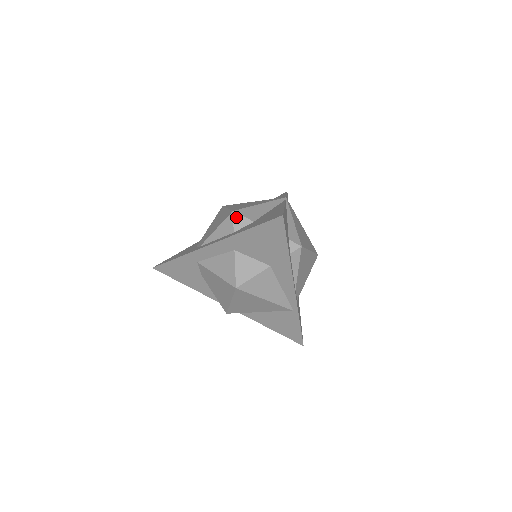
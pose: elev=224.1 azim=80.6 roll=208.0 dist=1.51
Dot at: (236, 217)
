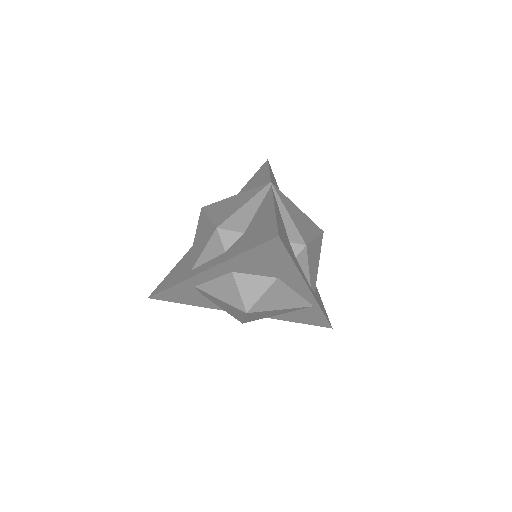
Dot at: (222, 234)
